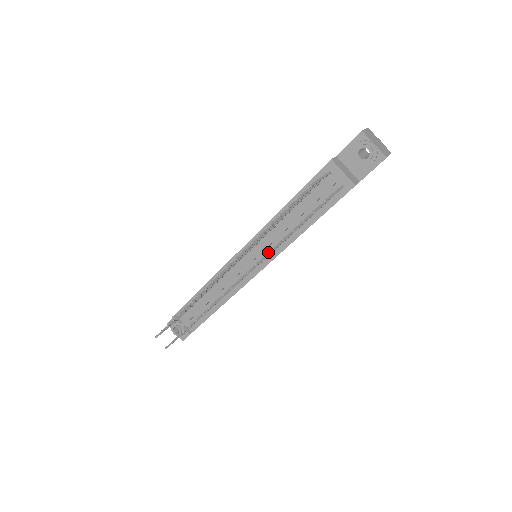
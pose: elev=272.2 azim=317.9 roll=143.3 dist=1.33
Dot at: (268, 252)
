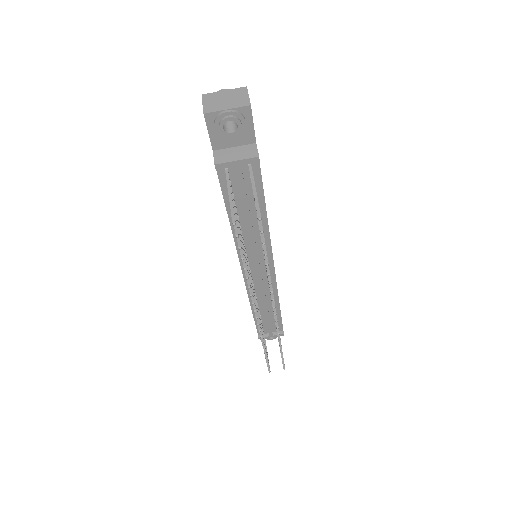
Dot at: (267, 274)
